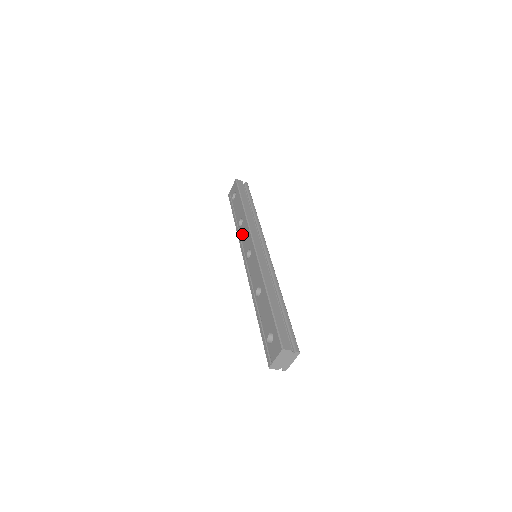
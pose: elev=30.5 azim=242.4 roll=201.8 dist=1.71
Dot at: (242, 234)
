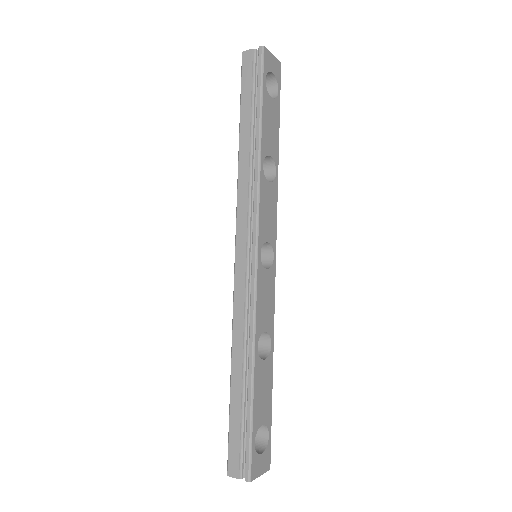
Dot at: occluded
